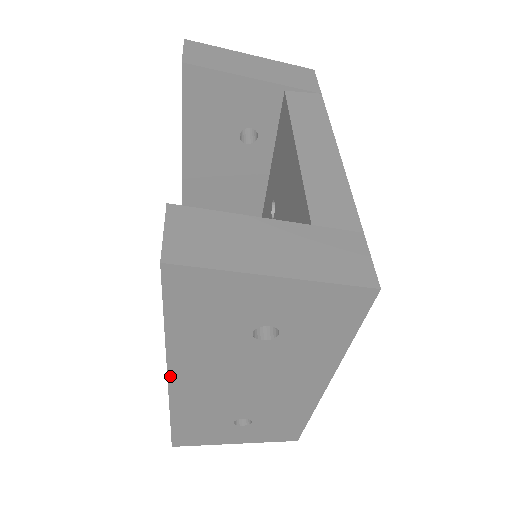
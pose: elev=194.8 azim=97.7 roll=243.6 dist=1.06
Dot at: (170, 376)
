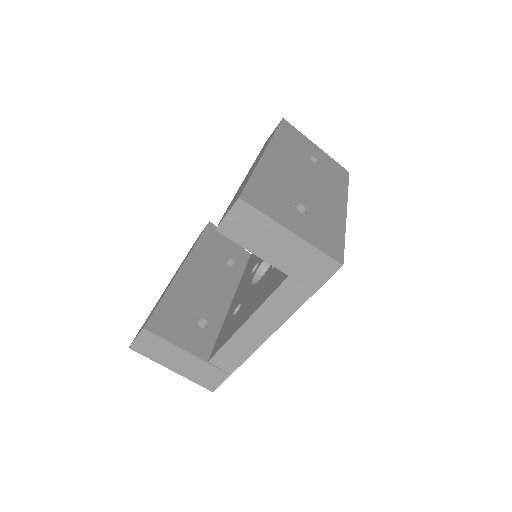
Dot at: (269, 147)
